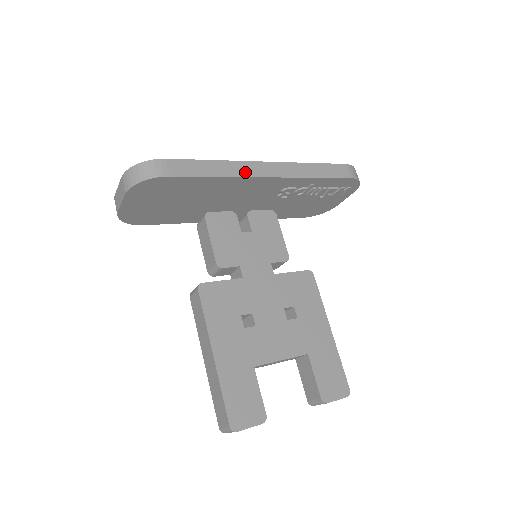
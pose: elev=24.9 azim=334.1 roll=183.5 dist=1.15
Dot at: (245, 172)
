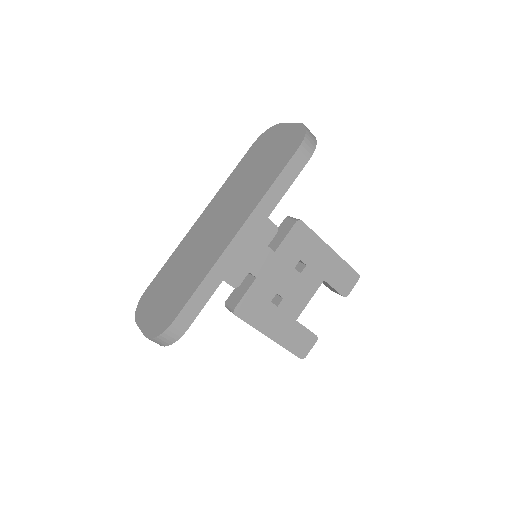
Dot at: (230, 262)
